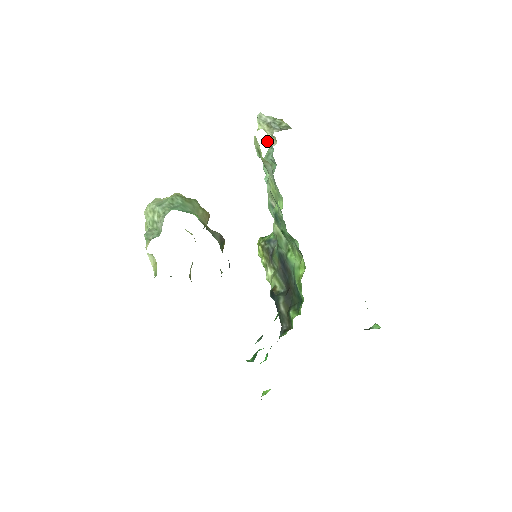
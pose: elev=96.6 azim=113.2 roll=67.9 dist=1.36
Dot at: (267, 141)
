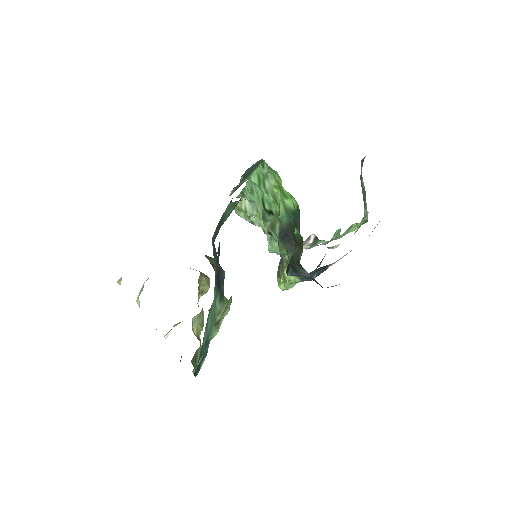
Dot at: occluded
